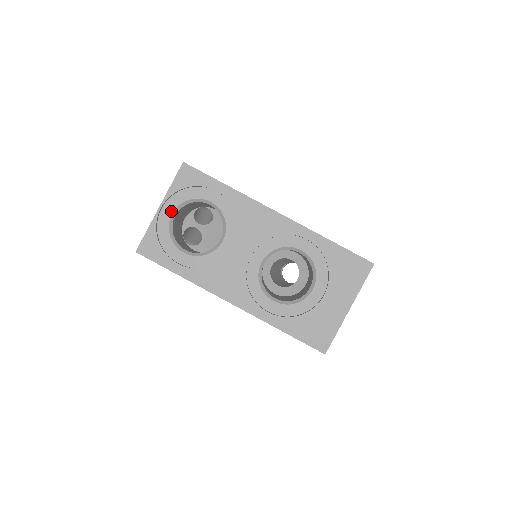
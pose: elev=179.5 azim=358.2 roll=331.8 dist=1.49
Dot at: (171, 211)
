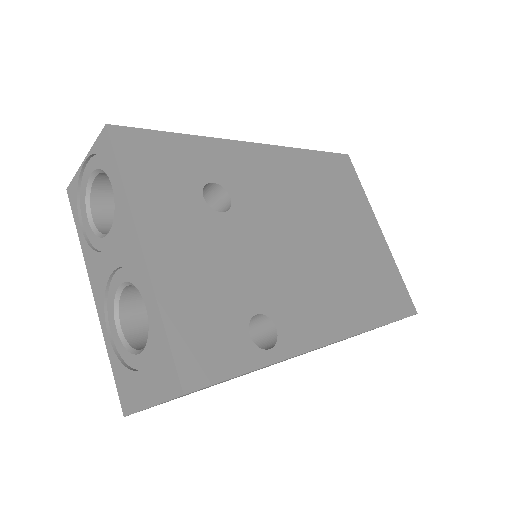
Dot at: (91, 170)
